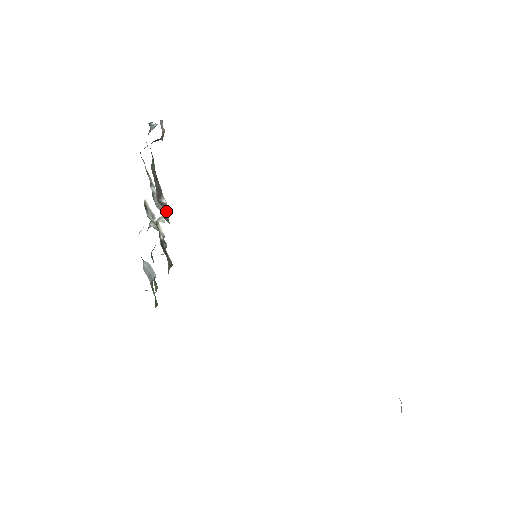
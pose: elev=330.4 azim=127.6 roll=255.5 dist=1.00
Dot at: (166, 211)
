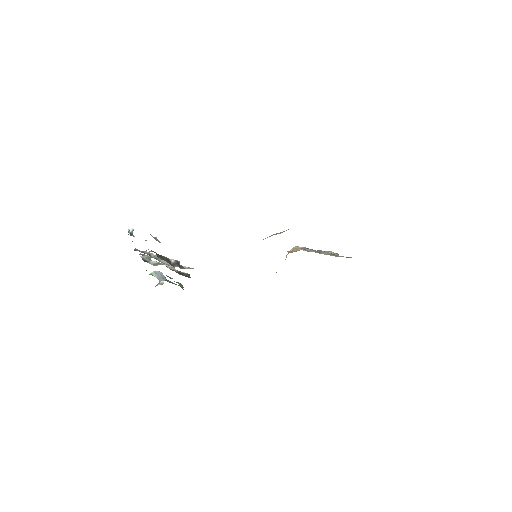
Dot at: (179, 265)
